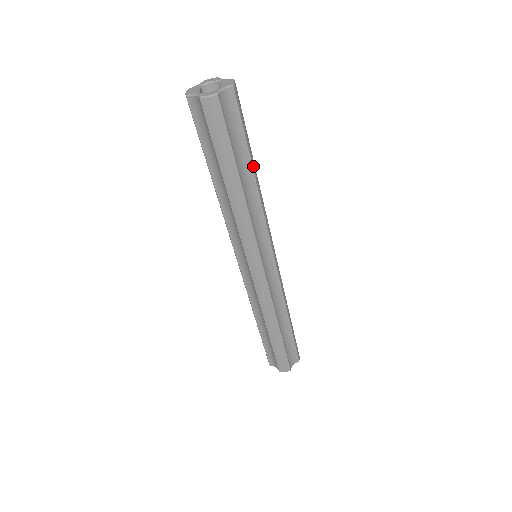
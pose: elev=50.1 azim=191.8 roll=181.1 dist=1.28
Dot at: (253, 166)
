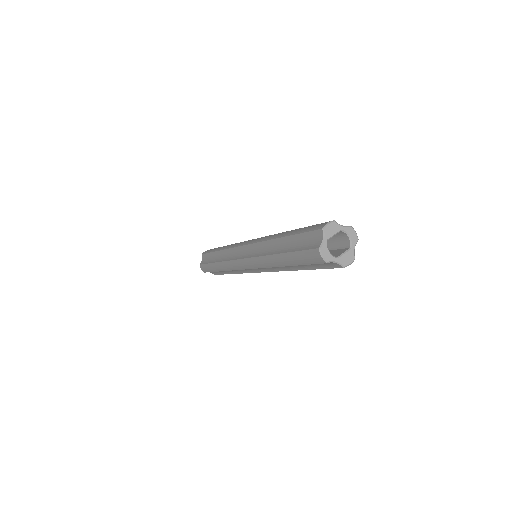
Dot at: (303, 269)
